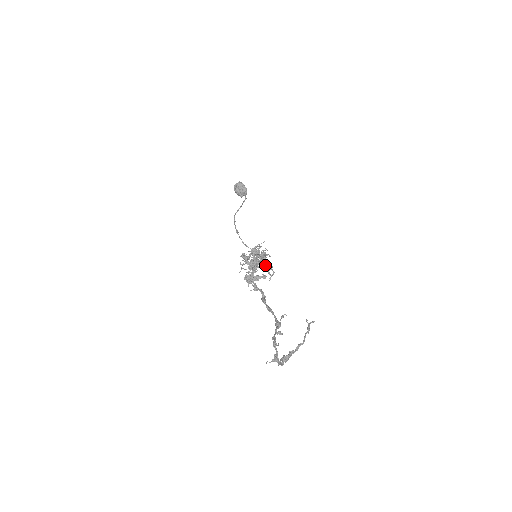
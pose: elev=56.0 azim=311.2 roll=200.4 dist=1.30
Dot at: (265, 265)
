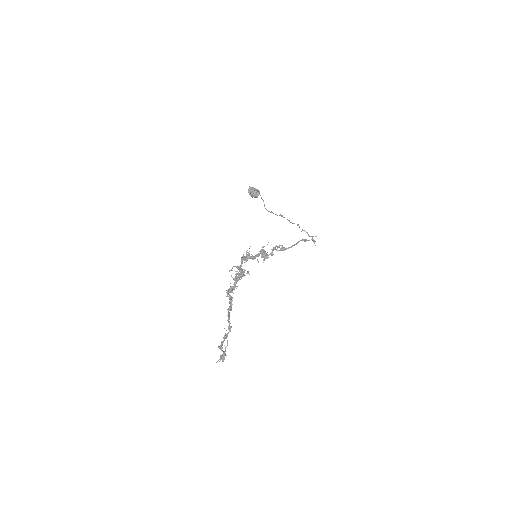
Dot at: (283, 249)
